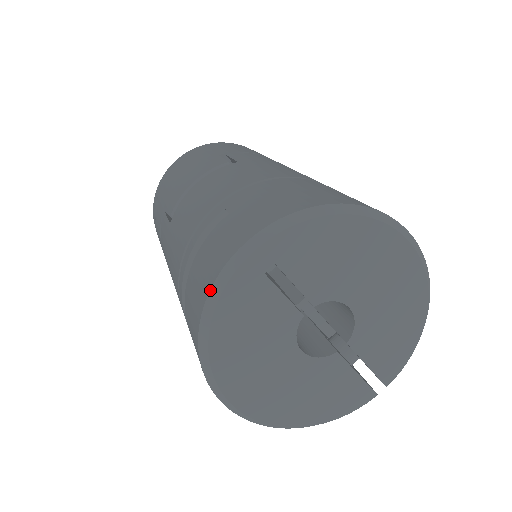
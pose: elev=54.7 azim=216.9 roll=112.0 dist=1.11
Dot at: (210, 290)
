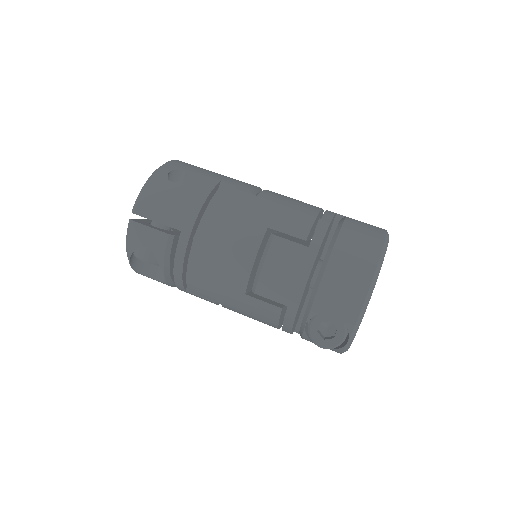
Dot at: (386, 236)
